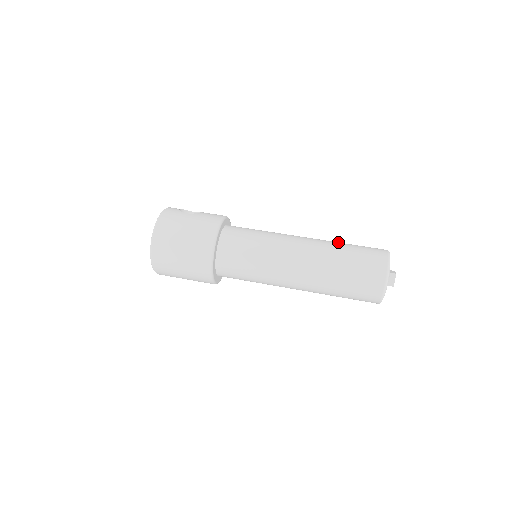
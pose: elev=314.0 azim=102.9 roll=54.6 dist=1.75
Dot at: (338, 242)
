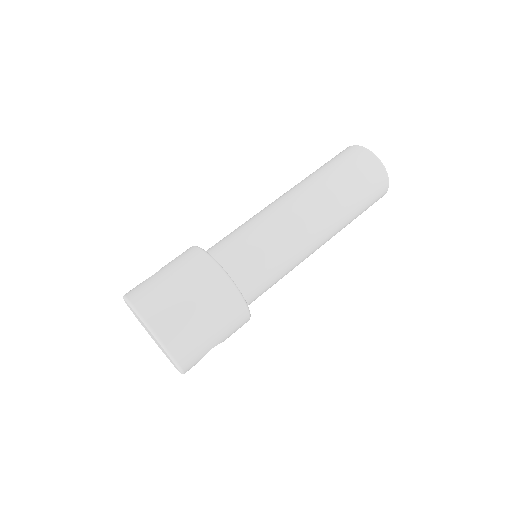
Dot at: occluded
